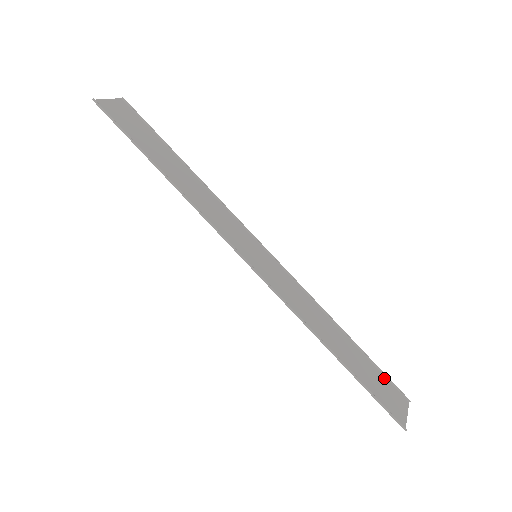
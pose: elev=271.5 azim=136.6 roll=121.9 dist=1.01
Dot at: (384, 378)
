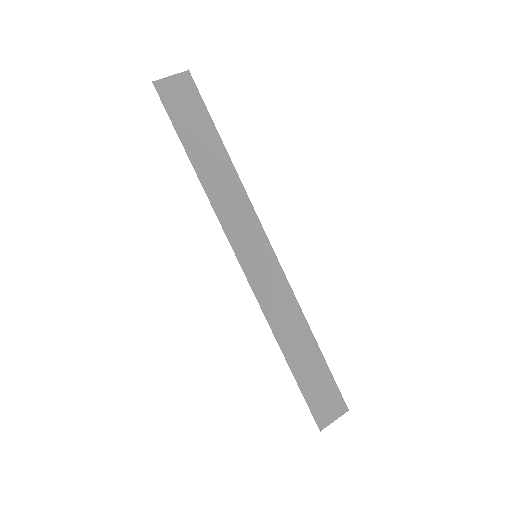
Dot at: (334, 386)
